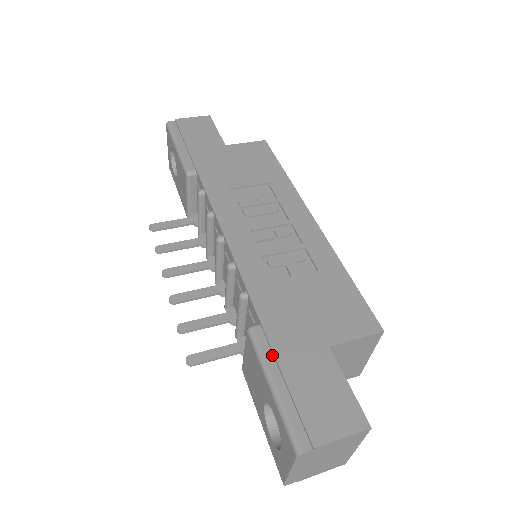
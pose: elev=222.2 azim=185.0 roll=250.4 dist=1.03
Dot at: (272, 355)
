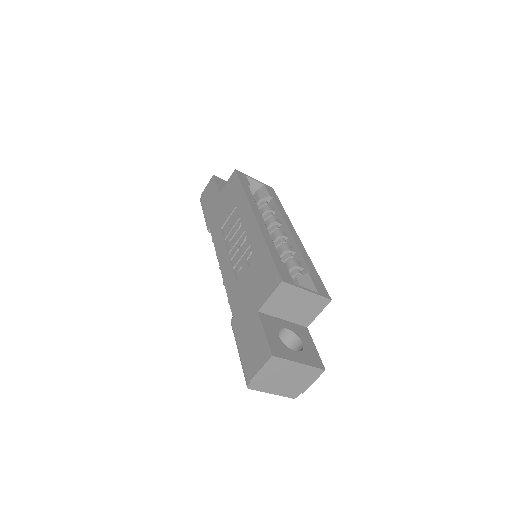
Dot at: (238, 333)
